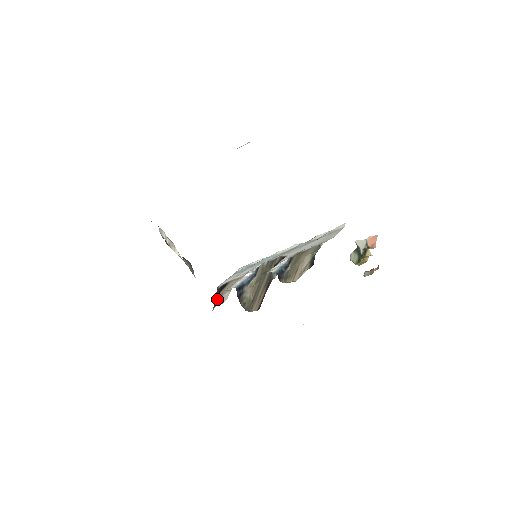
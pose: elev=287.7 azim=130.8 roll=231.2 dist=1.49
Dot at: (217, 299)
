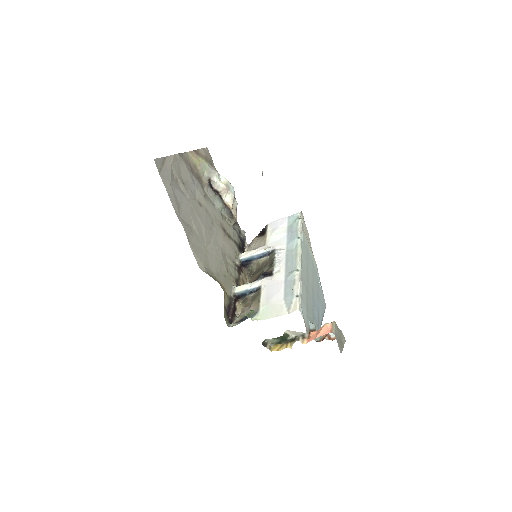
Dot at: (251, 242)
